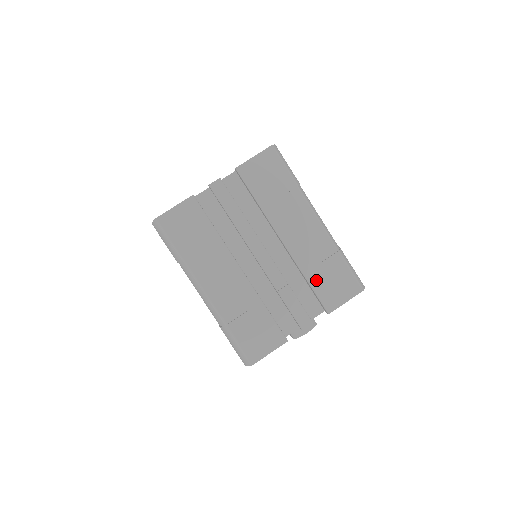
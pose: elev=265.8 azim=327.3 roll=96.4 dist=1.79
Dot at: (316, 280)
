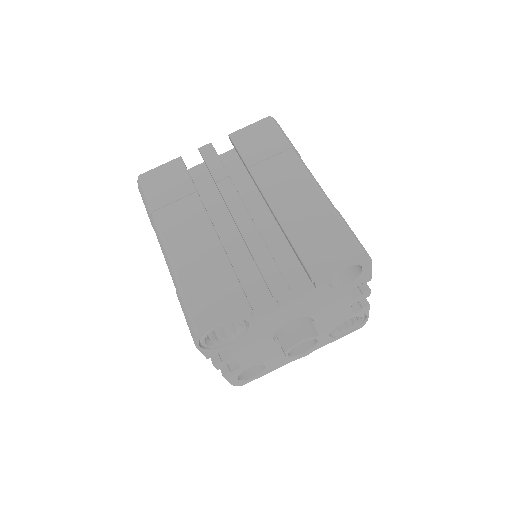
Dot at: (300, 238)
